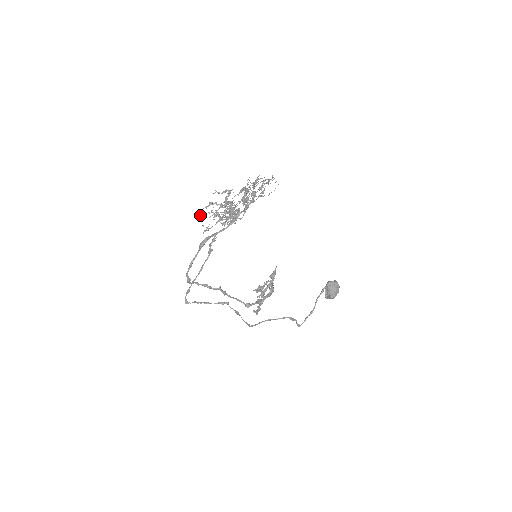
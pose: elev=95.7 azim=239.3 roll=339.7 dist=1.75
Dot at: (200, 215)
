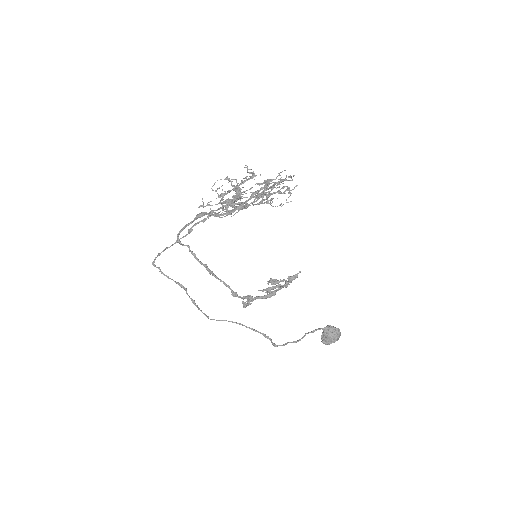
Dot at: occluded
